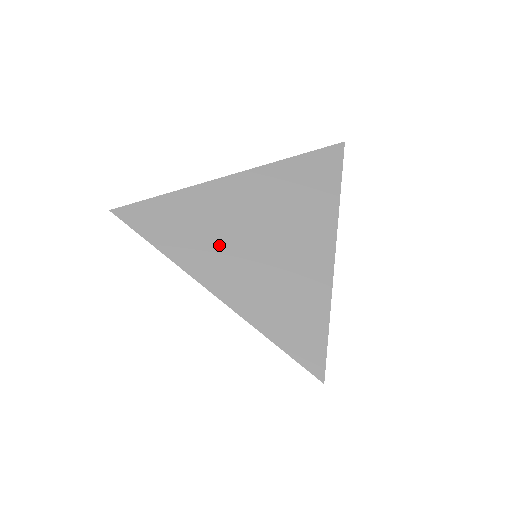
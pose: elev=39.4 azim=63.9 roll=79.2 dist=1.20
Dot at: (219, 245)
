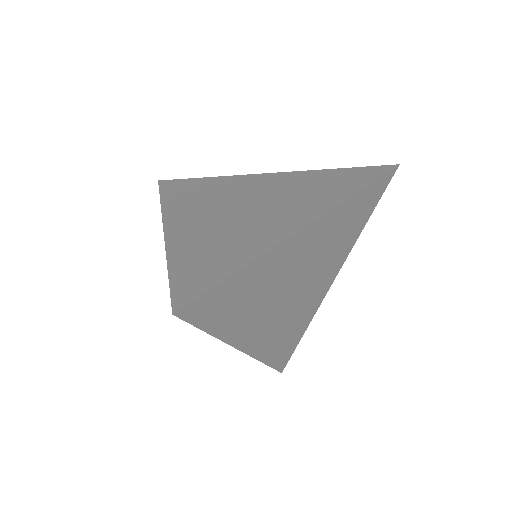
Dot at: (265, 309)
